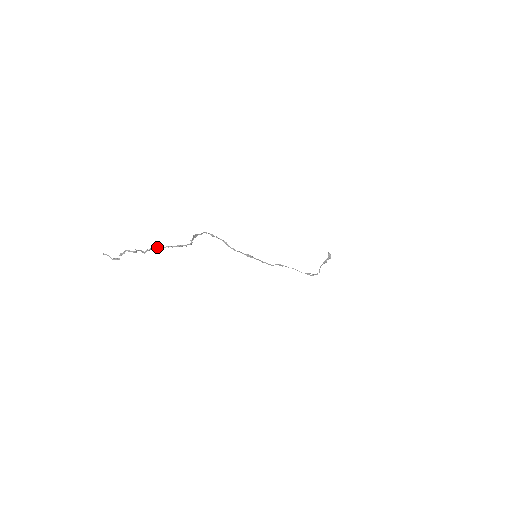
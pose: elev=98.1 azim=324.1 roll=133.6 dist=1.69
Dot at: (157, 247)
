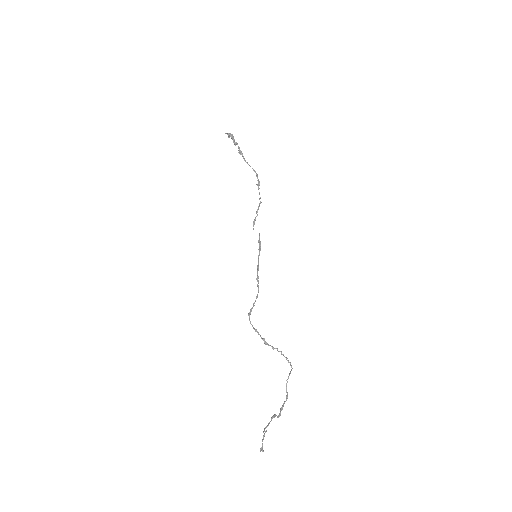
Dot at: occluded
